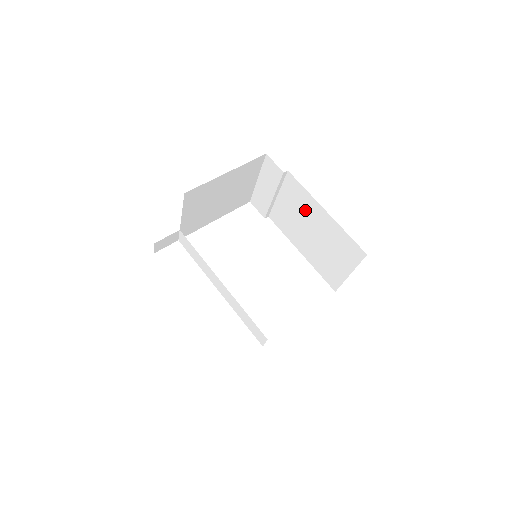
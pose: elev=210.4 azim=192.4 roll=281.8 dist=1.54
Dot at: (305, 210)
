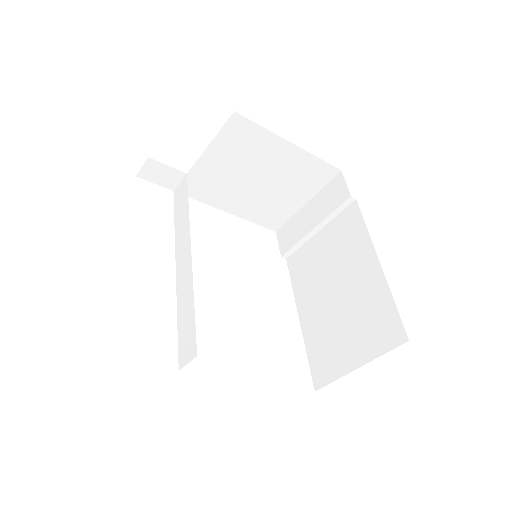
Dot at: (347, 256)
